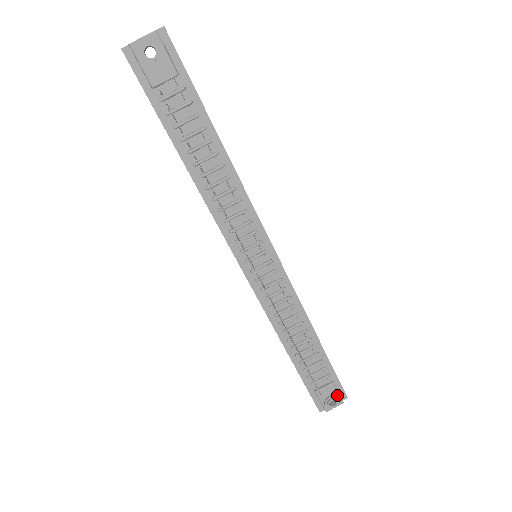
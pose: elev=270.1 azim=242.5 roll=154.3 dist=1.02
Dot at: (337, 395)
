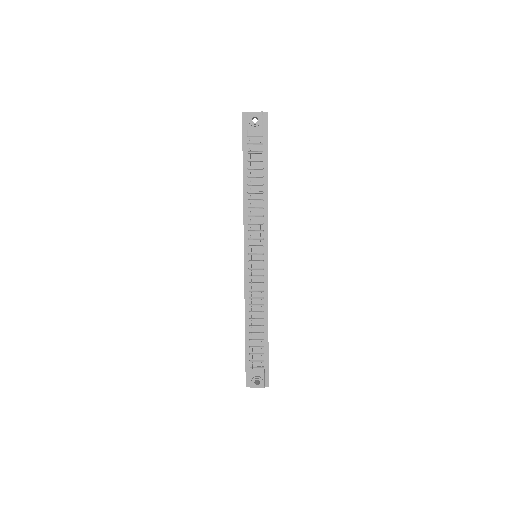
Dot at: (262, 379)
